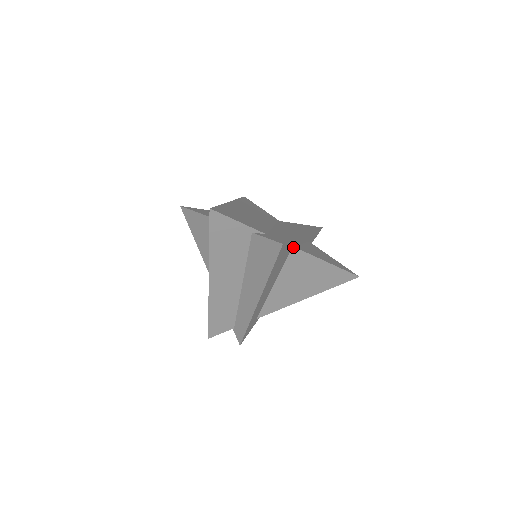
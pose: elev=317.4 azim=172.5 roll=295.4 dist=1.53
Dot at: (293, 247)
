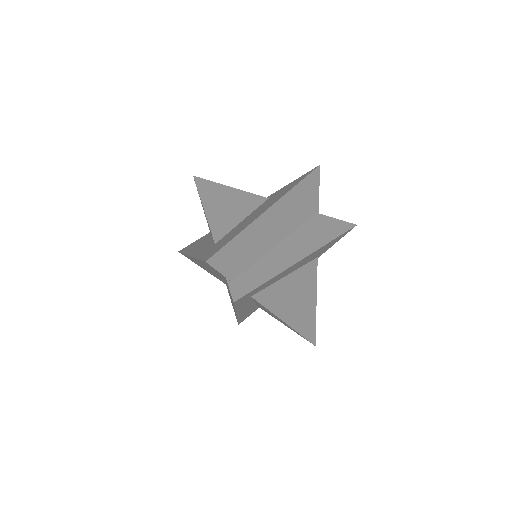
Dot at: (317, 258)
